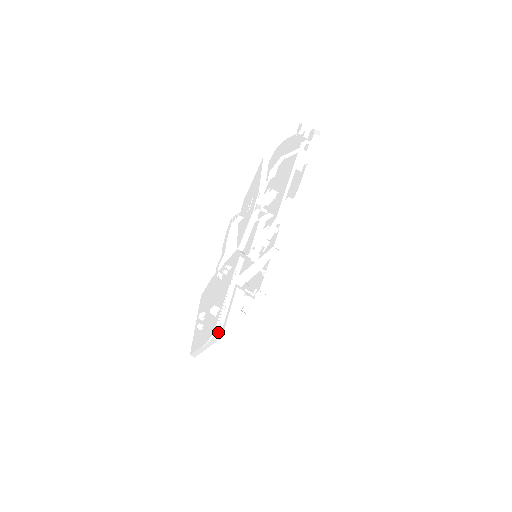
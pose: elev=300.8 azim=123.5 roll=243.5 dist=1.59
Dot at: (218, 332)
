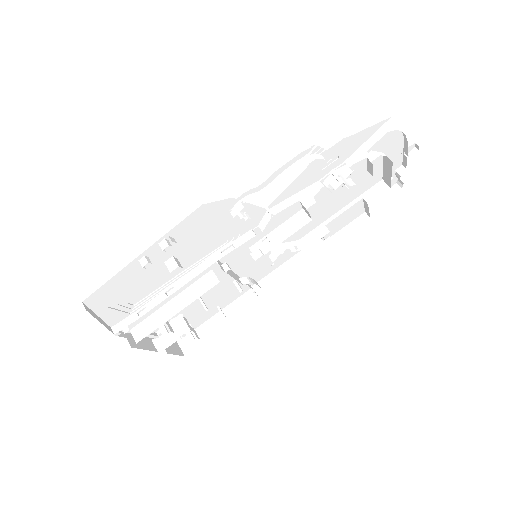
Dot at: (126, 321)
